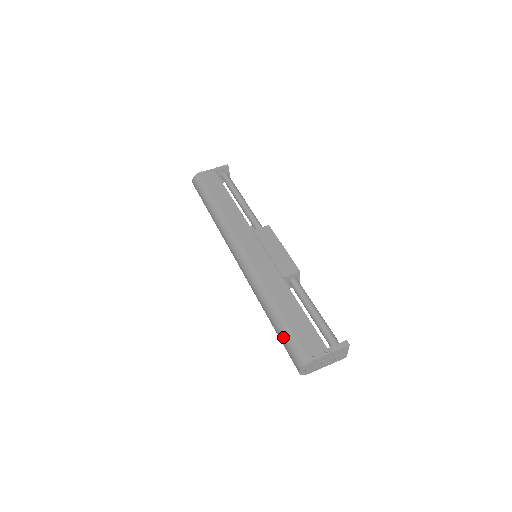
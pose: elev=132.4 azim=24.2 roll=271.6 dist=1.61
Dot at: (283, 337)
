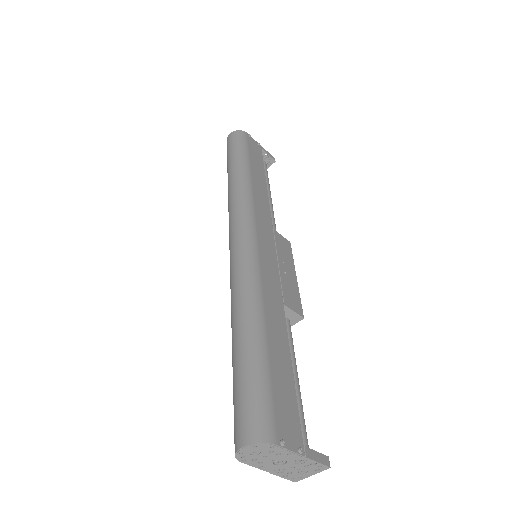
Dot at: (250, 374)
